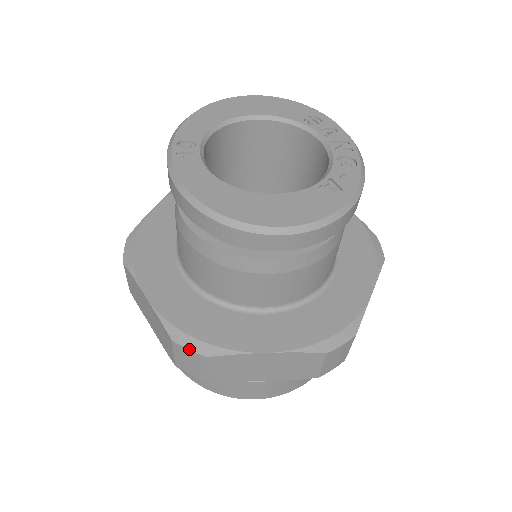
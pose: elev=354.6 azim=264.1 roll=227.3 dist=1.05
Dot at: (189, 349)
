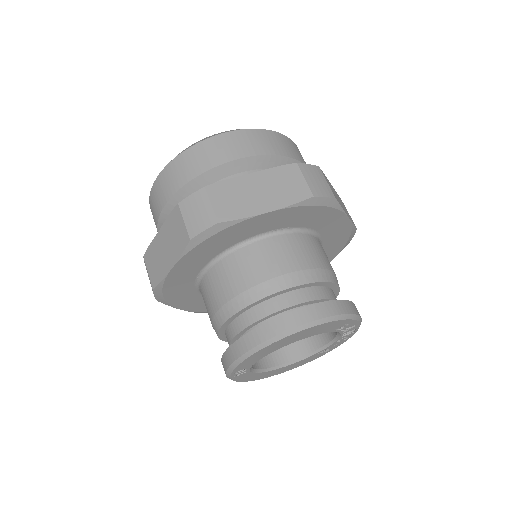
Dot at: occluded
